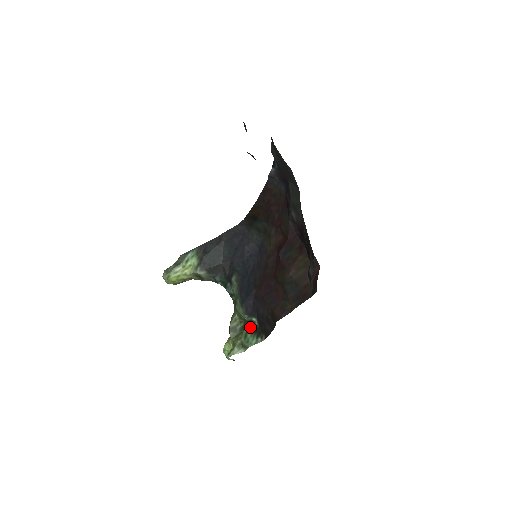
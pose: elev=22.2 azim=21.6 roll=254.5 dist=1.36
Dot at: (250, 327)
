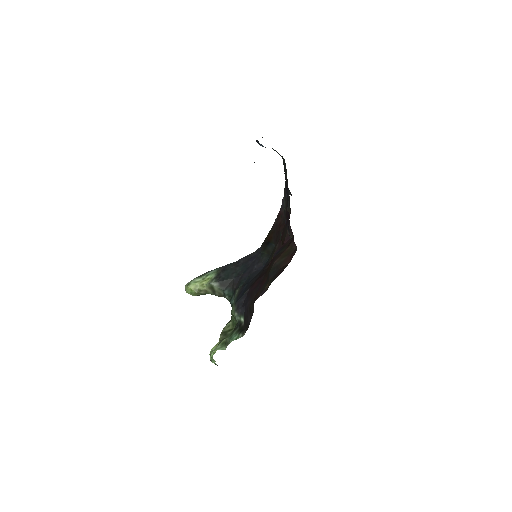
Dot at: (237, 328)
